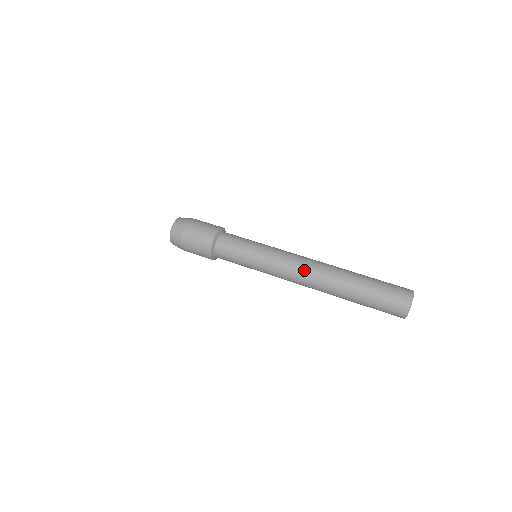
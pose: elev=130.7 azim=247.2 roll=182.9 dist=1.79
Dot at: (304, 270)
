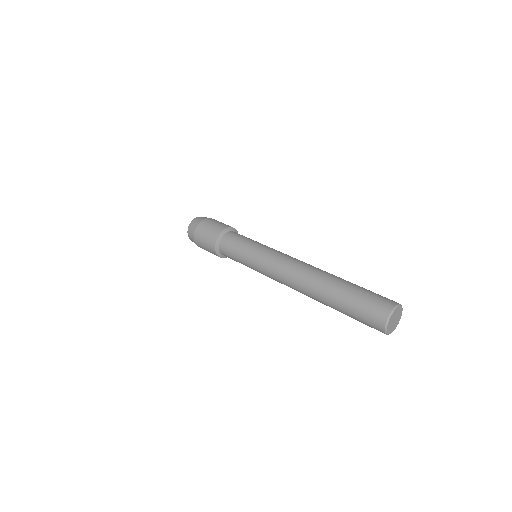
Dot at: (293, 266)
